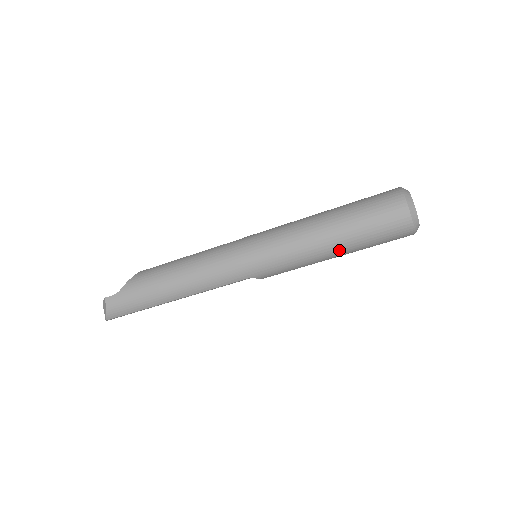
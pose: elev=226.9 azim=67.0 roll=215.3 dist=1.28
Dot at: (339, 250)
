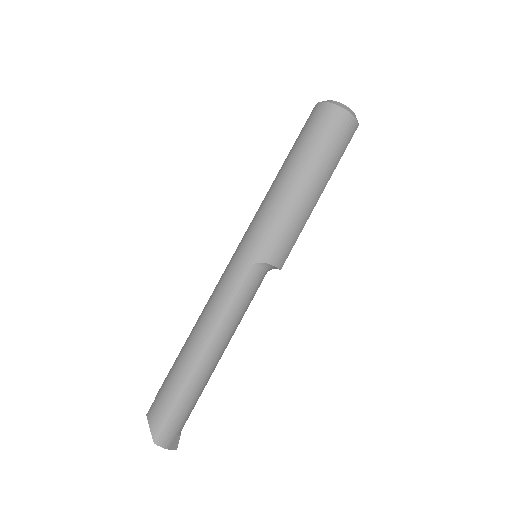
Dot at: (301, 173)
